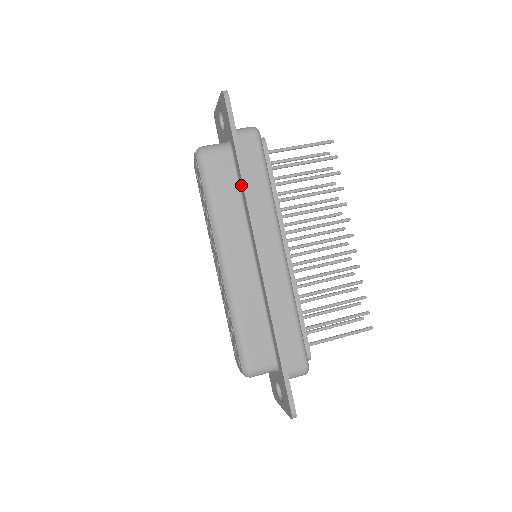
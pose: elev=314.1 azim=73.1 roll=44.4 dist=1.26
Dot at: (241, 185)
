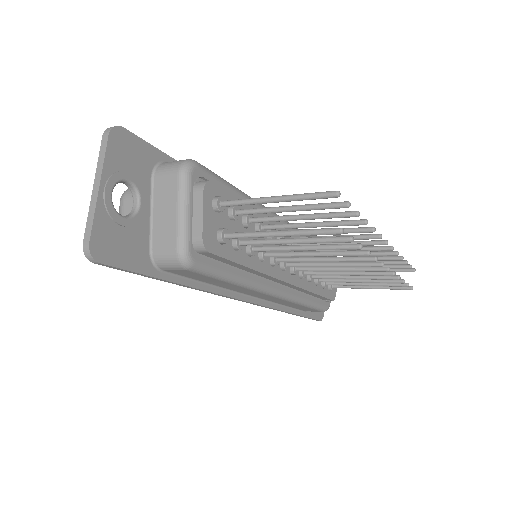
Dot at: occluded
